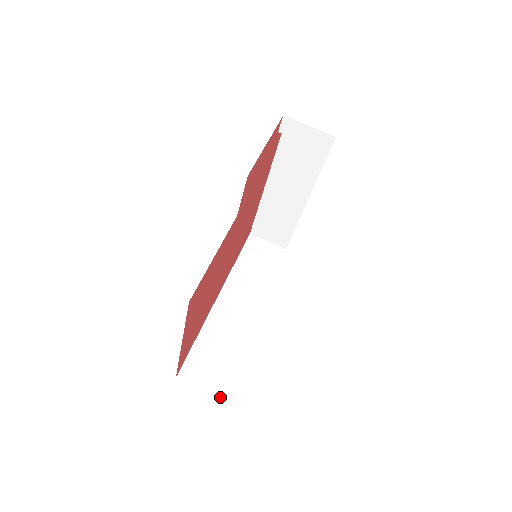
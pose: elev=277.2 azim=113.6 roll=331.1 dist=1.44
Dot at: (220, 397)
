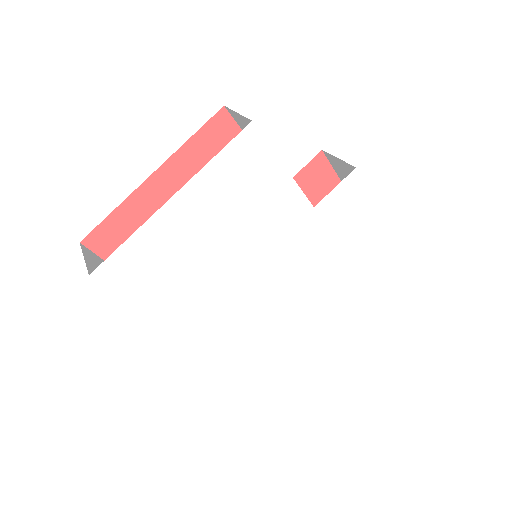
Dot at: (90, 274)
